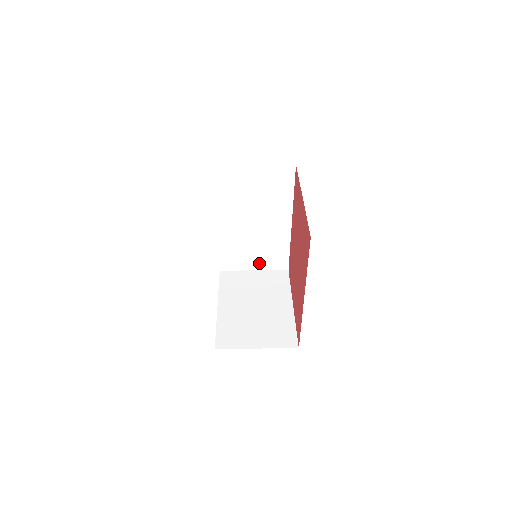
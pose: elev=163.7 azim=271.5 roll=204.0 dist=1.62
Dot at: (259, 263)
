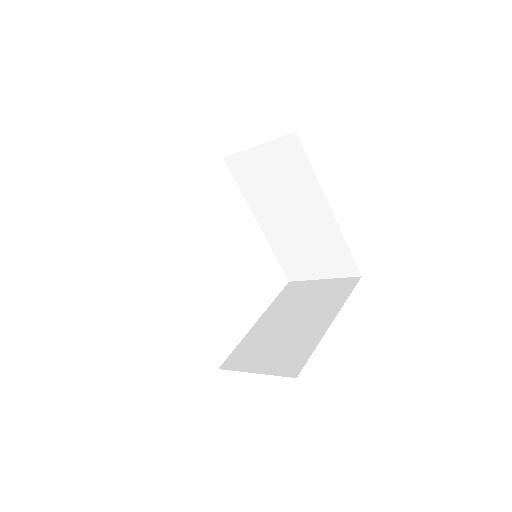
Dot at: (323, 269)
